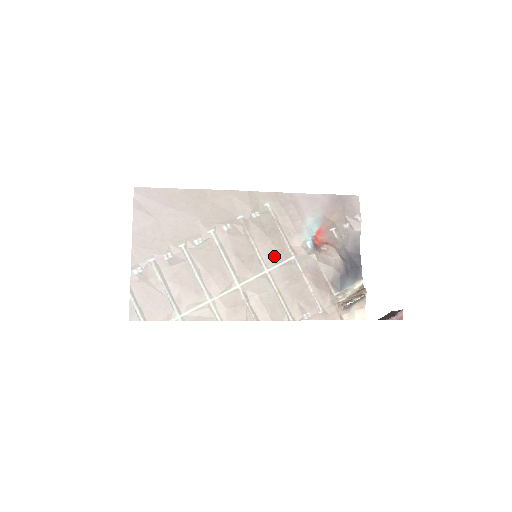
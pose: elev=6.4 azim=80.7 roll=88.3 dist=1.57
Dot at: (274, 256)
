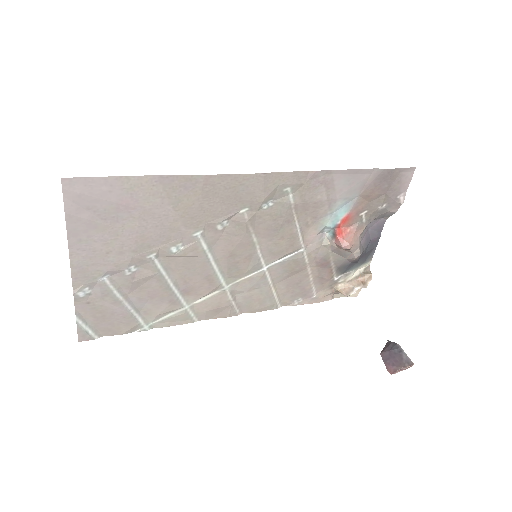
Dot at: (279, 252)
